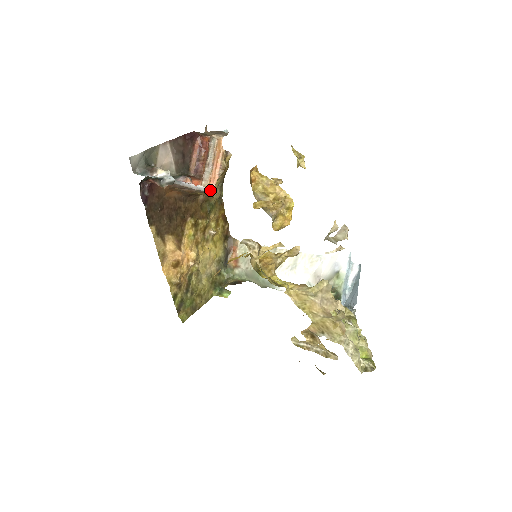
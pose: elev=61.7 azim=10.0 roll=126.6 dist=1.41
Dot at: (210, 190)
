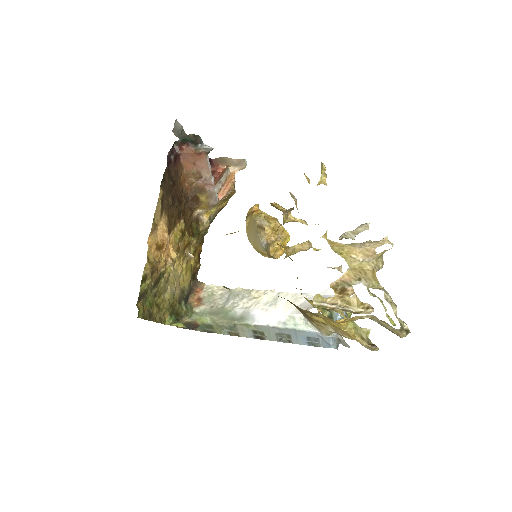
Dot at: (218, 198)
